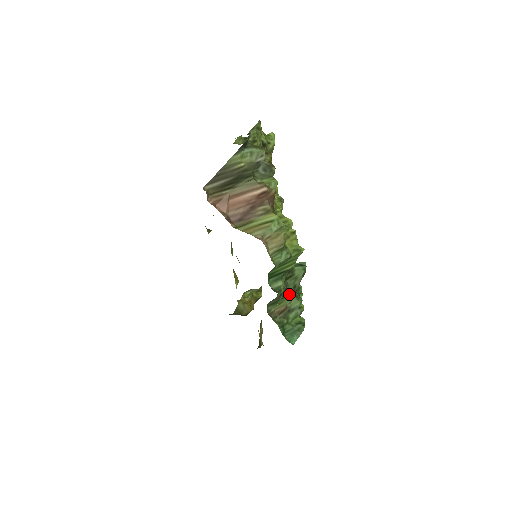
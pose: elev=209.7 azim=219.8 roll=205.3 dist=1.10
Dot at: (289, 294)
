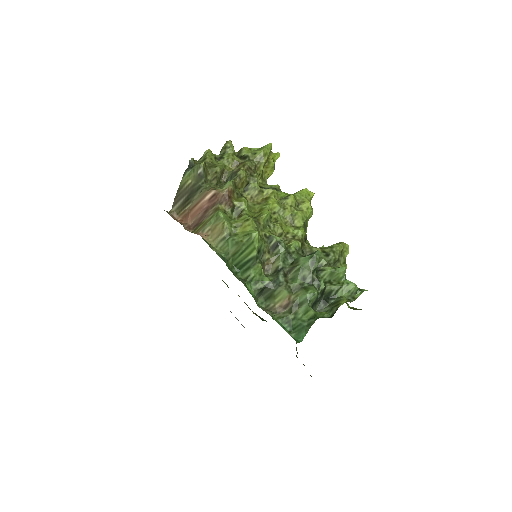
Dot at: (295, 287)
